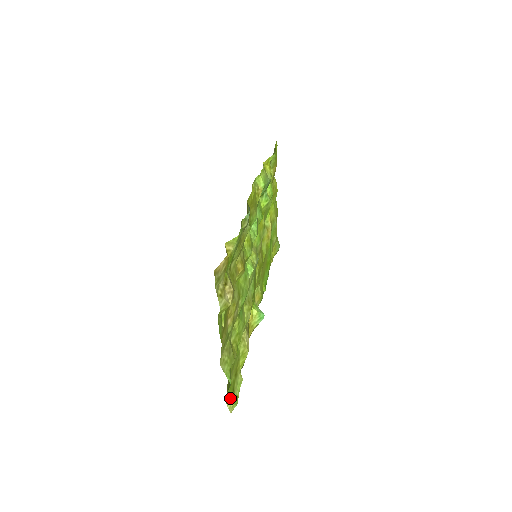
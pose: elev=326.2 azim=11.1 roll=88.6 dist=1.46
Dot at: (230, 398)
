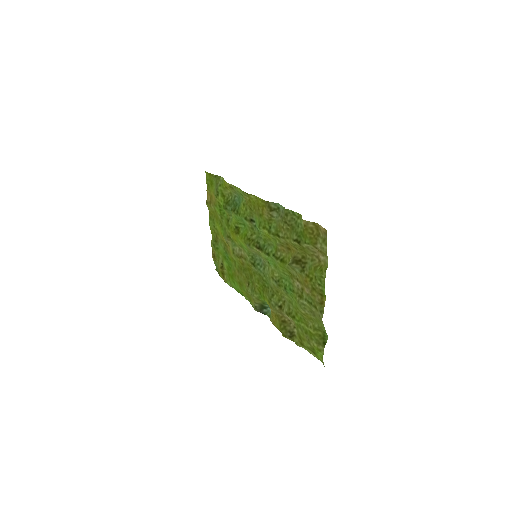
Dot at: (320, 357)
